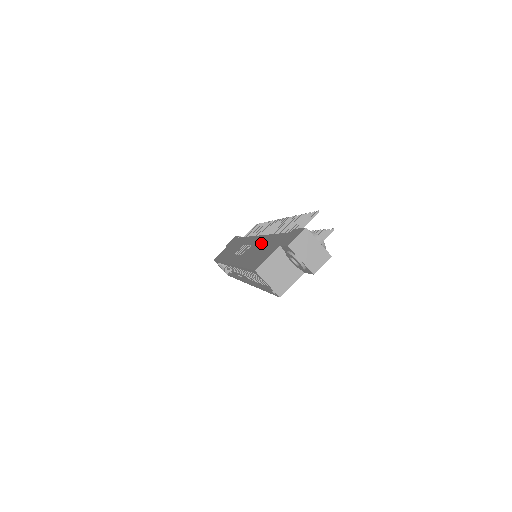
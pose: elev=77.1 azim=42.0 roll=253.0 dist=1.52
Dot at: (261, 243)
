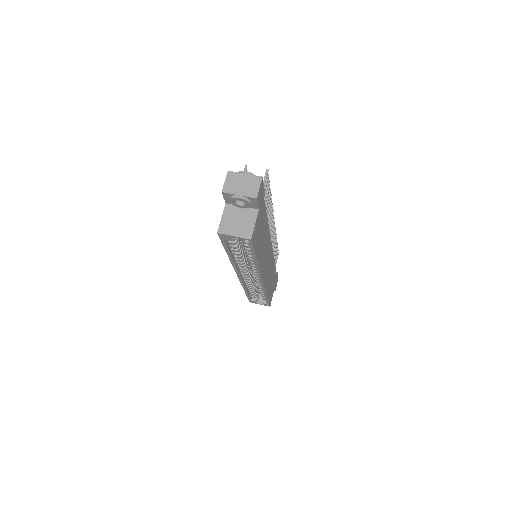
Dot at: occluded
